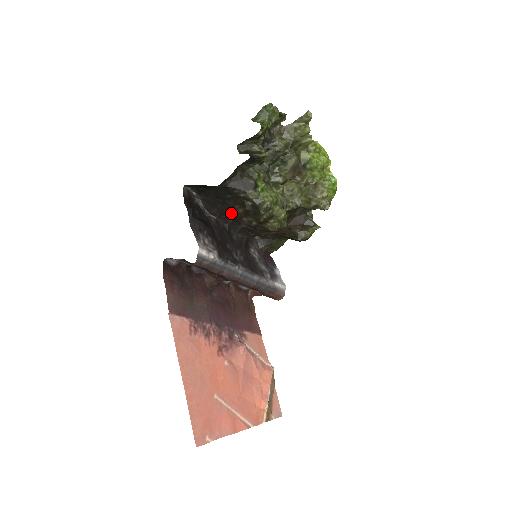
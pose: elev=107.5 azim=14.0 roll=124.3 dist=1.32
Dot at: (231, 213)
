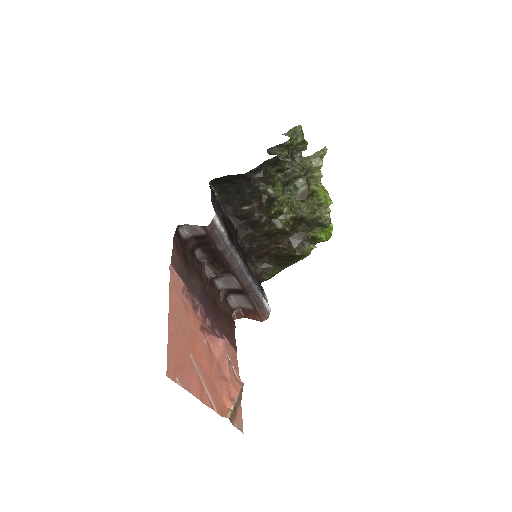
Dot at: (245, 209)
